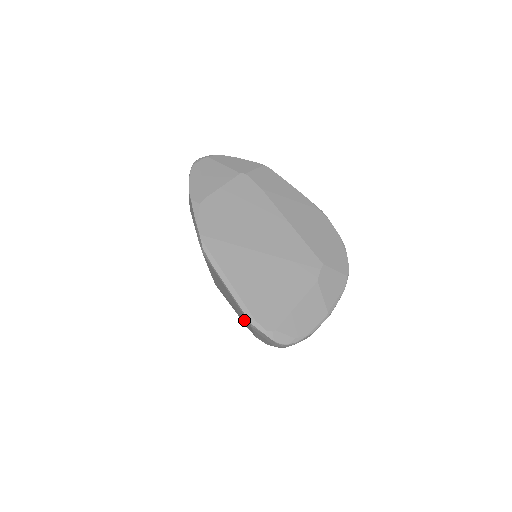
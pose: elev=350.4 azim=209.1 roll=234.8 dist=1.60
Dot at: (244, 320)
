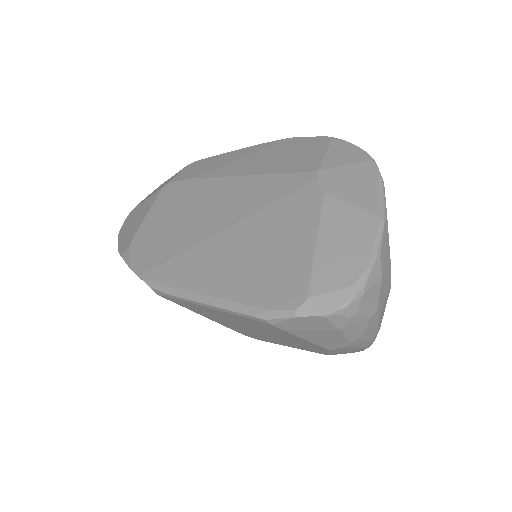
Dot at: (284, 336)
